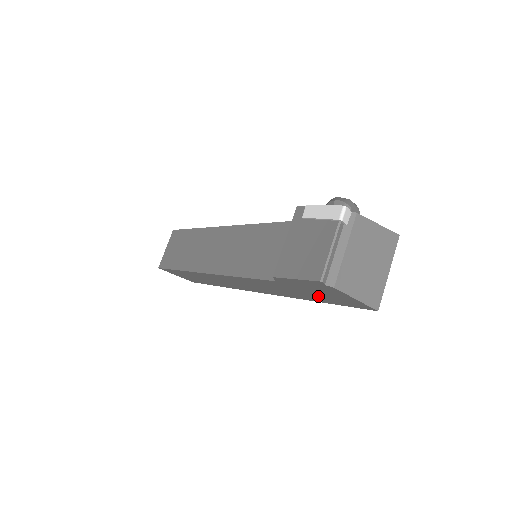
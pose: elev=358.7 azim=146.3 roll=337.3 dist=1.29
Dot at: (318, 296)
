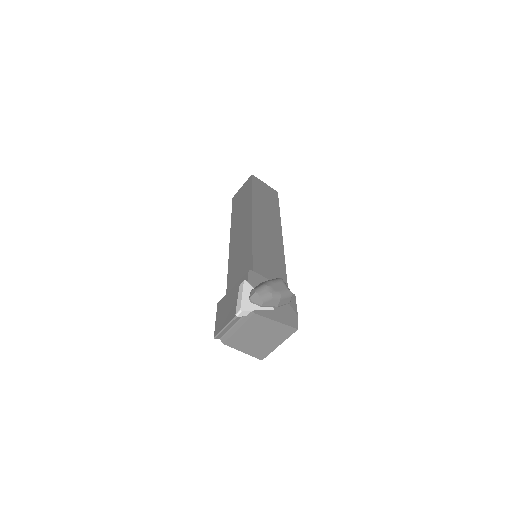
Dot at: occluded
